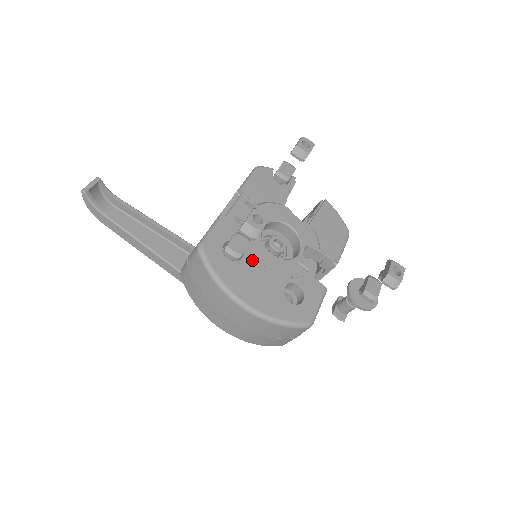
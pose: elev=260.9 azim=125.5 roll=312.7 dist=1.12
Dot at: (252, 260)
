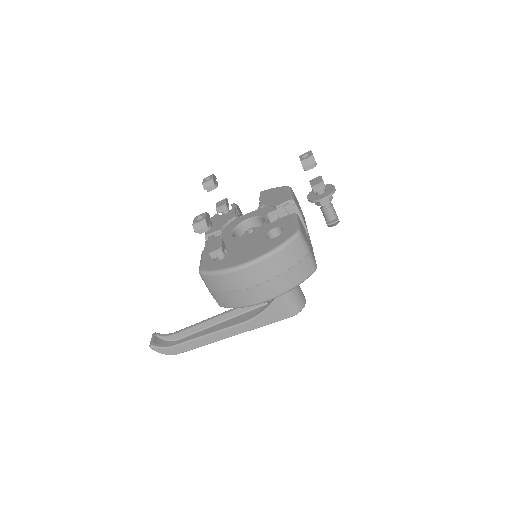
Dot at: (235, 247)
